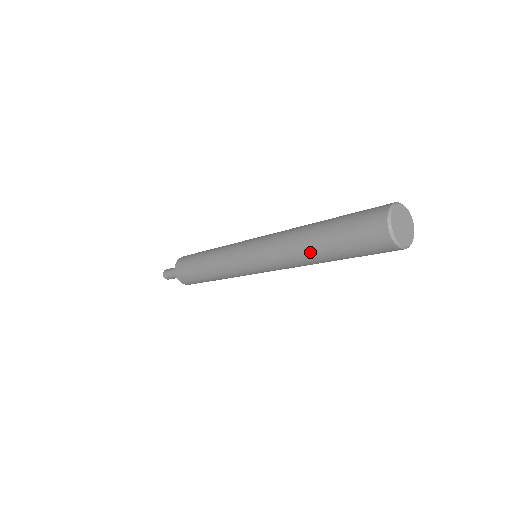
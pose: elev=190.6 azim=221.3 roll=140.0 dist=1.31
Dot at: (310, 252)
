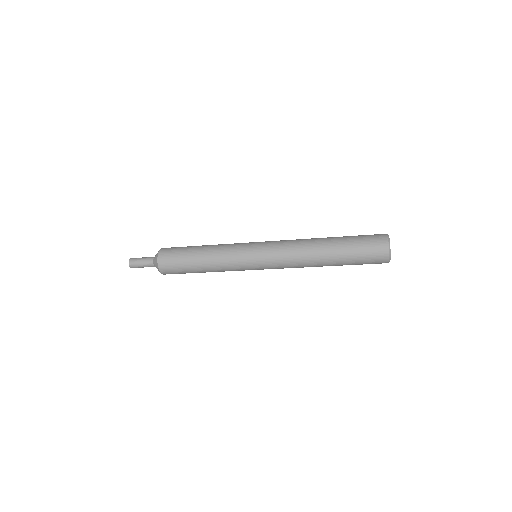
Dot at: (322, 247)
